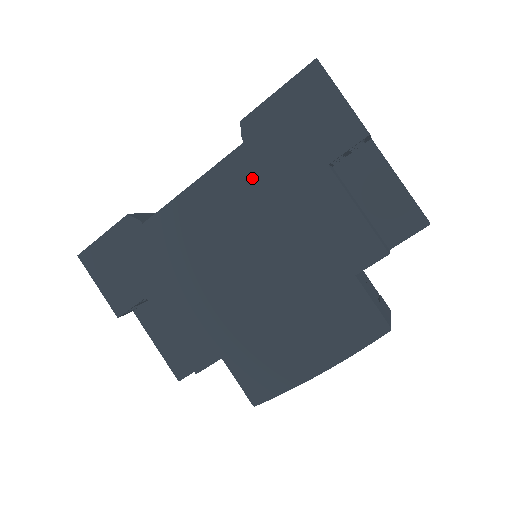
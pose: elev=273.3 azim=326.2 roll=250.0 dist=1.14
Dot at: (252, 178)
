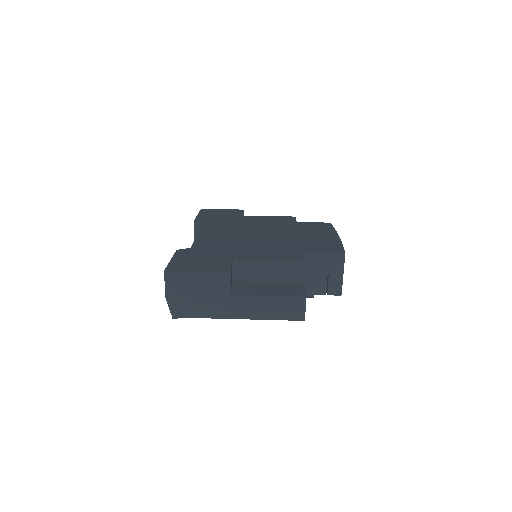
Dot at: (221, 225)
